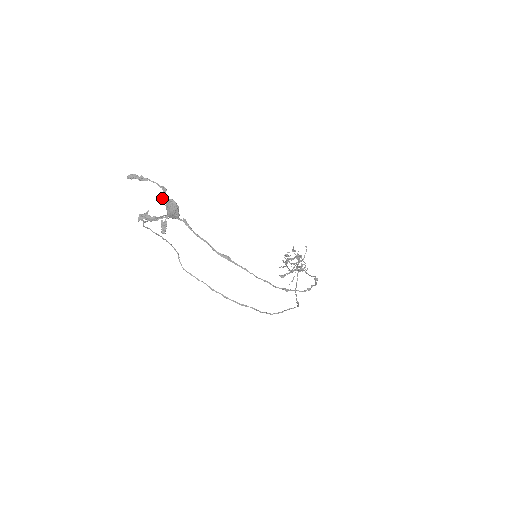
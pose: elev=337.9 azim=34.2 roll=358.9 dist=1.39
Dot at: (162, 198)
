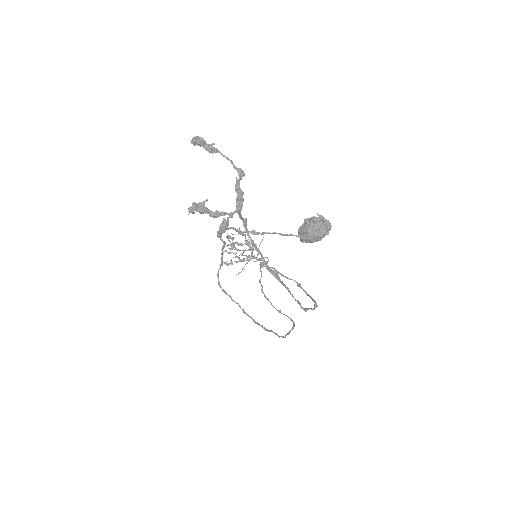
Dot at: (237, 186)
